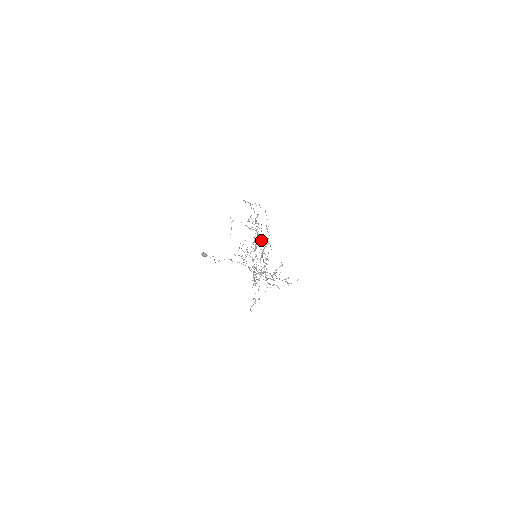
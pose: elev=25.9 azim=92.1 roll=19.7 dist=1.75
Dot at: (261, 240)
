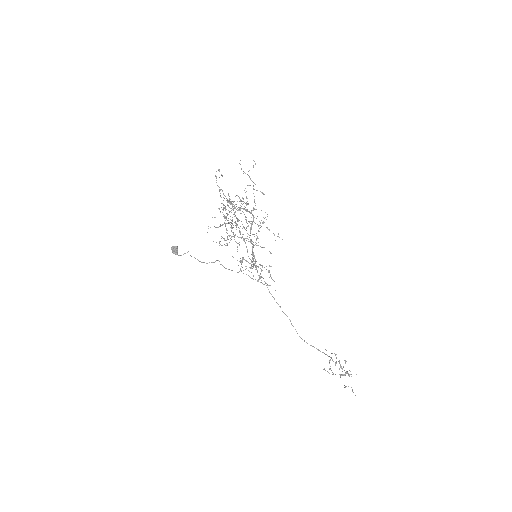
Dot at: (347, 372)
